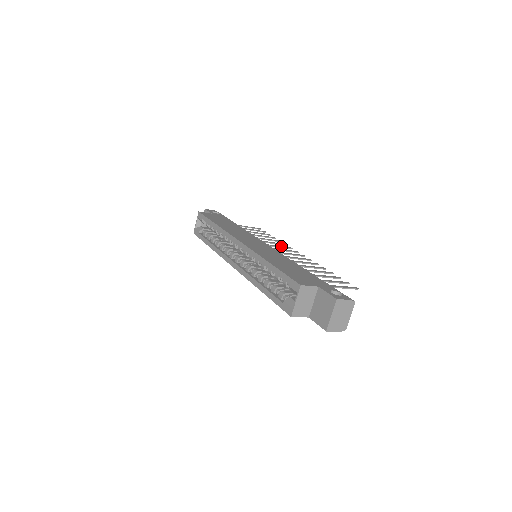
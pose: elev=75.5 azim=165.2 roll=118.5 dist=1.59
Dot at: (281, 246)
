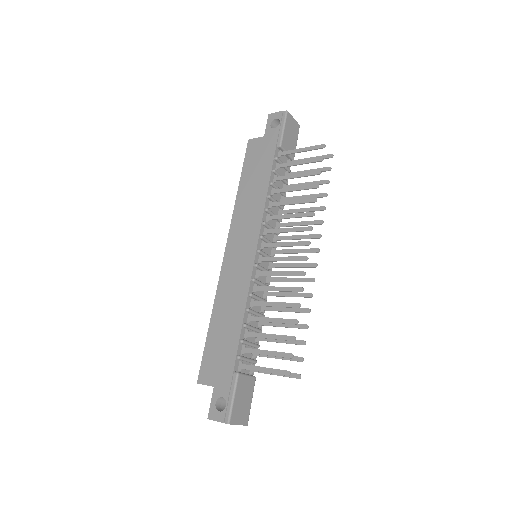
Dot at: (295, 228)
